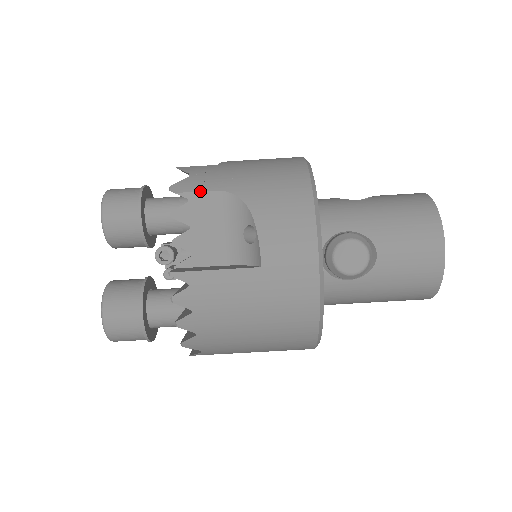
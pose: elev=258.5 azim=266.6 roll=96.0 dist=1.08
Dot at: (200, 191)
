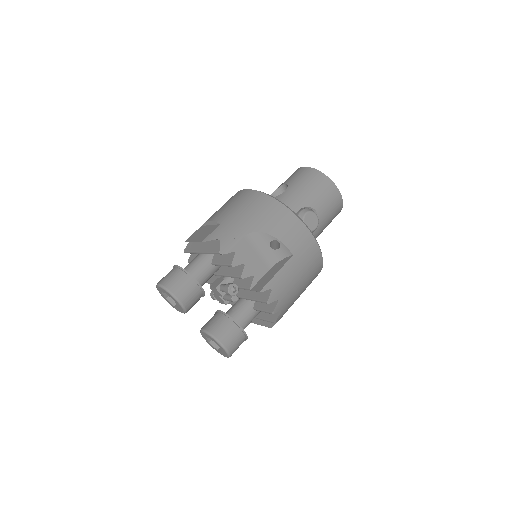
Dot at: (237, 243)
